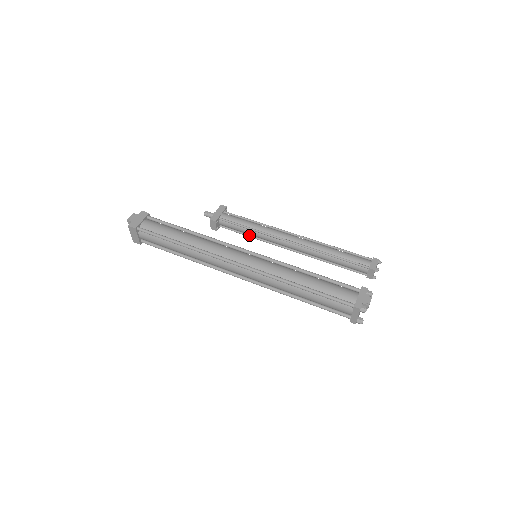
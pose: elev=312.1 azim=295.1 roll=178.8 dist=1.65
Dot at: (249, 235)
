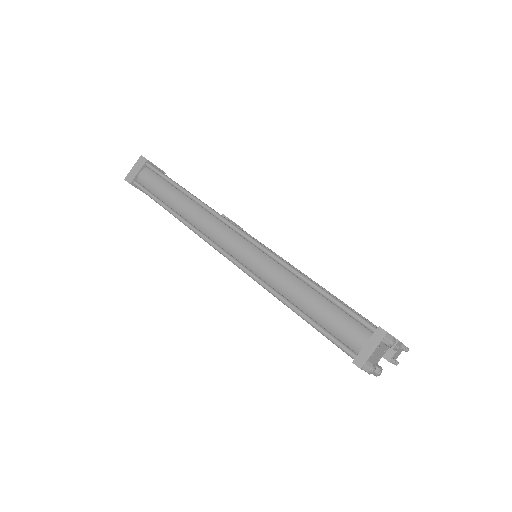
Dot at: occluded
